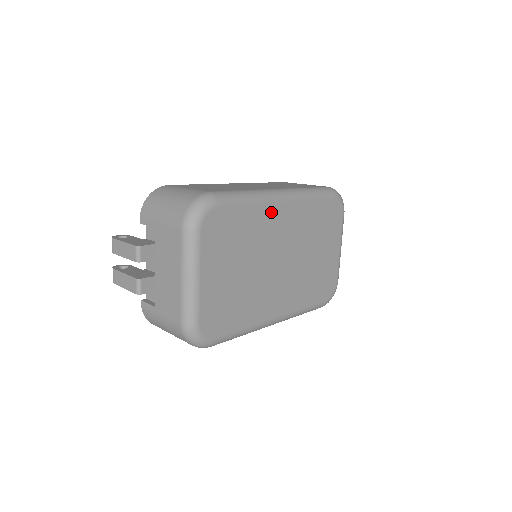
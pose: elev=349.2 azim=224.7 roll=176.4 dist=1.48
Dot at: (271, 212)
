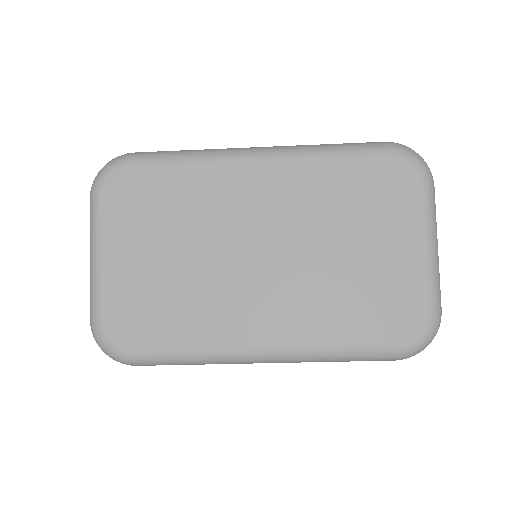
Dot at: (229, 175)
